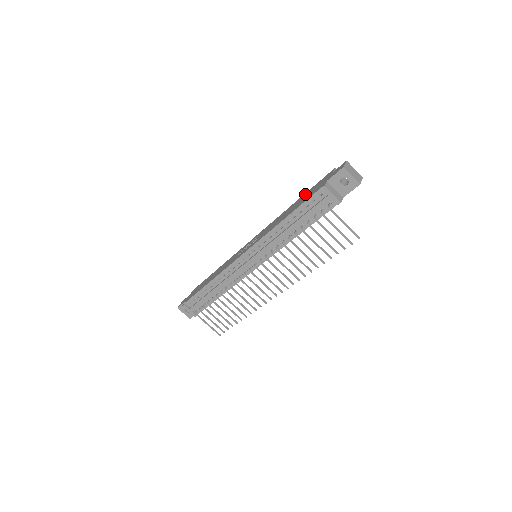
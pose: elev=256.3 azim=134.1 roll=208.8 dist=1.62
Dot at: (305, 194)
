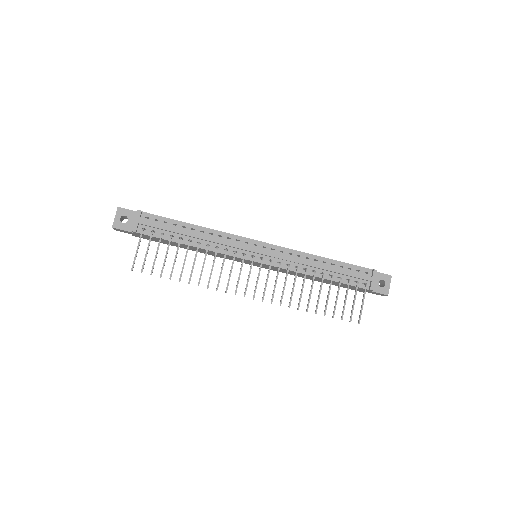
Dot at: occluded
